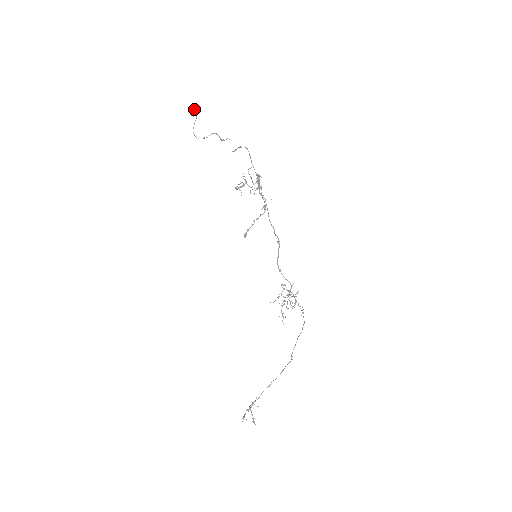
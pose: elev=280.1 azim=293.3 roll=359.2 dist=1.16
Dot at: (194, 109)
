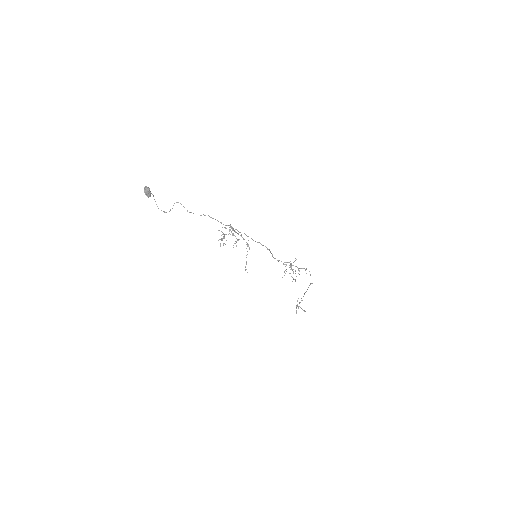
Dot at: (147, 193)
